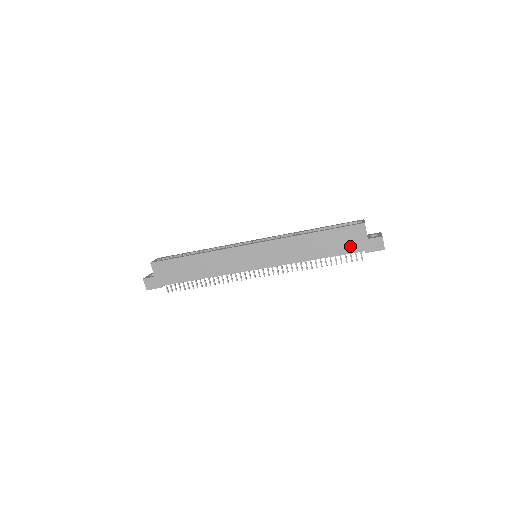
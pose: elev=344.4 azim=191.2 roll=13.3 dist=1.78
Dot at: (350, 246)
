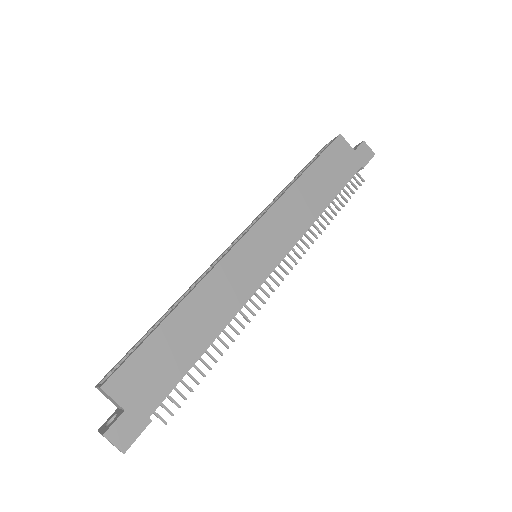
Dot at: (346, 168)
